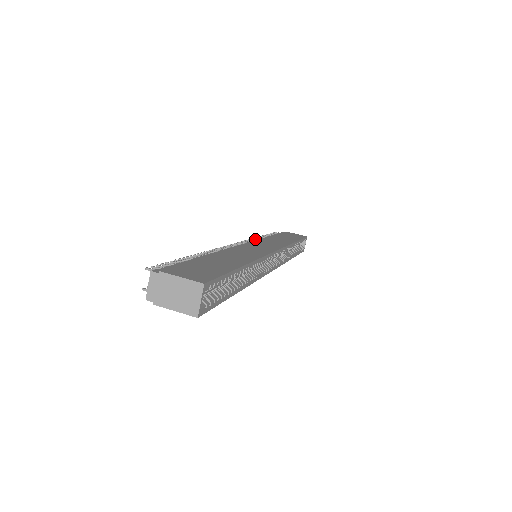
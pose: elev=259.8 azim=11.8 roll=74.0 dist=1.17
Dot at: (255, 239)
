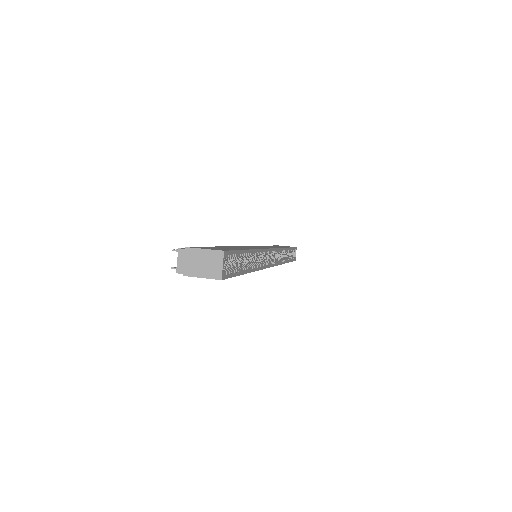
Dot at: occluded
